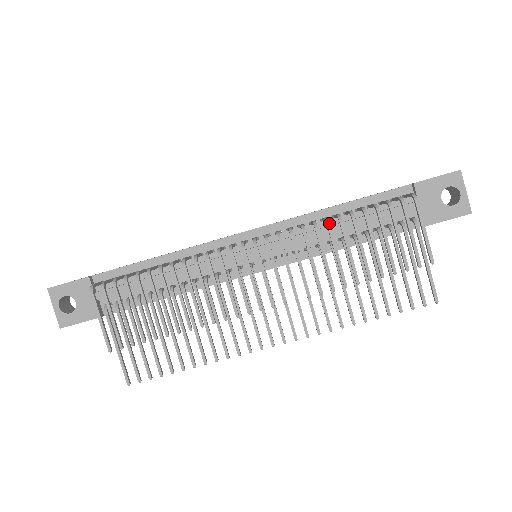
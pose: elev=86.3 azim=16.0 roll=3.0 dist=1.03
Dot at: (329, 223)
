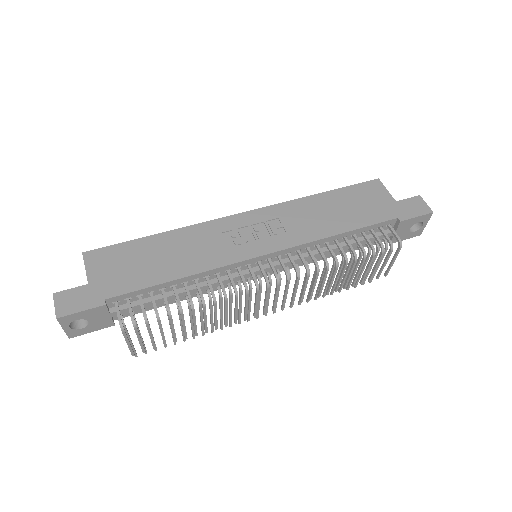
Dot at: (338, 265)
